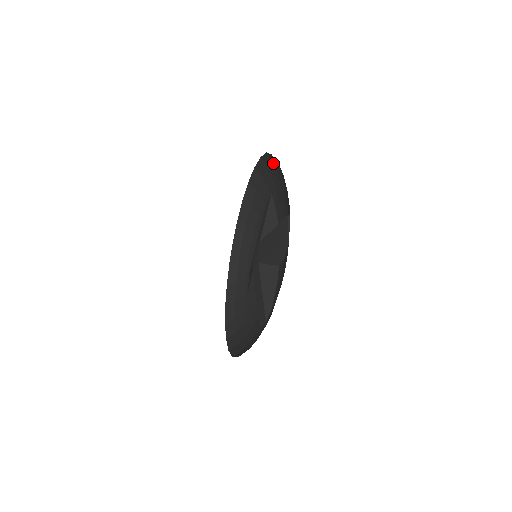
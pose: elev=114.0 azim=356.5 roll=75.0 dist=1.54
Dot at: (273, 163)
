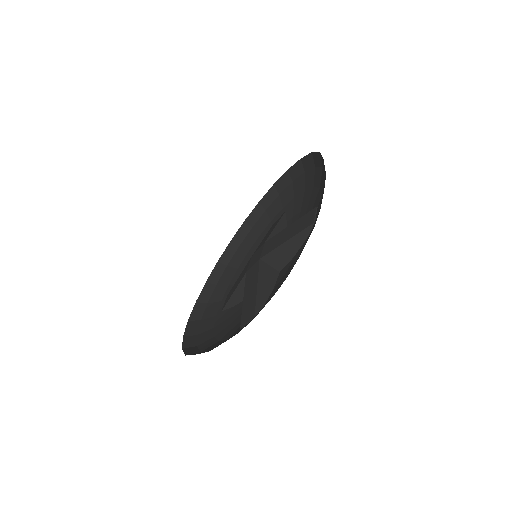
Dot at: (303, 172)
